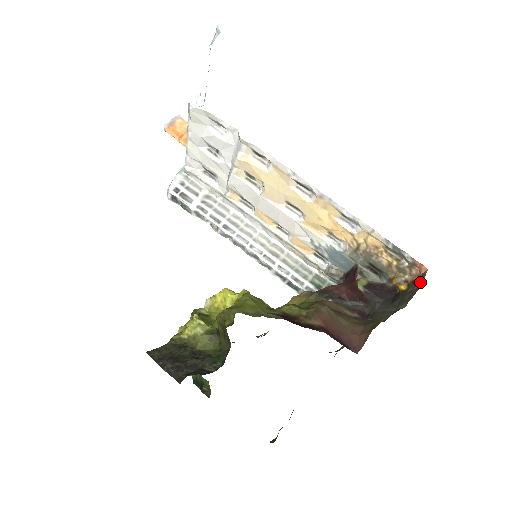
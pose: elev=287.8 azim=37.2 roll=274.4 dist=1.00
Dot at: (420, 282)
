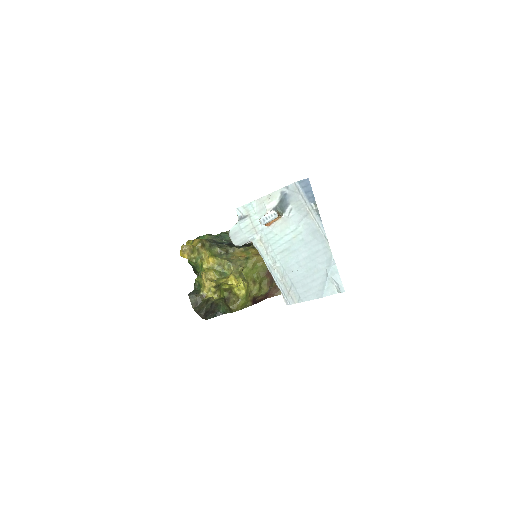
Dot at: occluded
